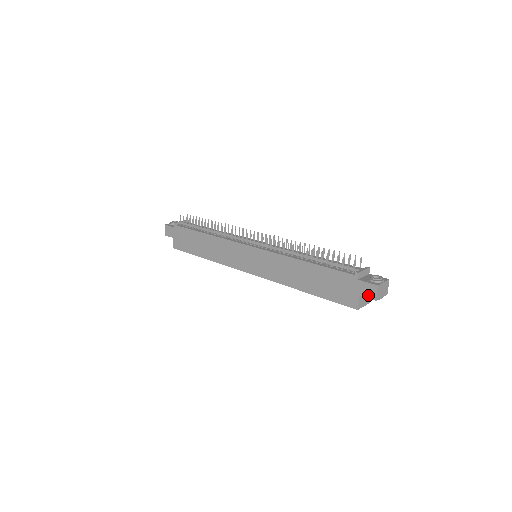
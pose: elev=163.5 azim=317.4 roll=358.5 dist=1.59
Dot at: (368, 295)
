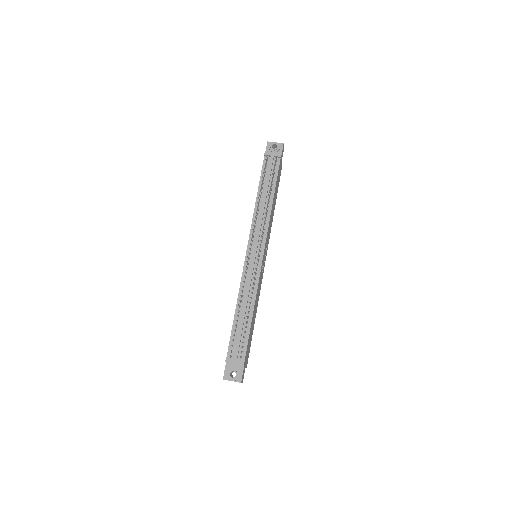
Dot at: occluded
